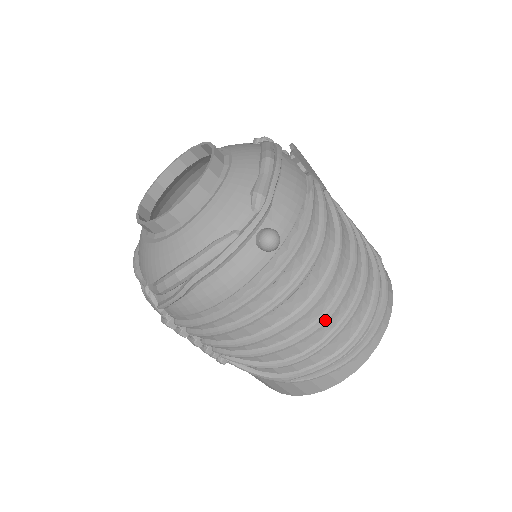
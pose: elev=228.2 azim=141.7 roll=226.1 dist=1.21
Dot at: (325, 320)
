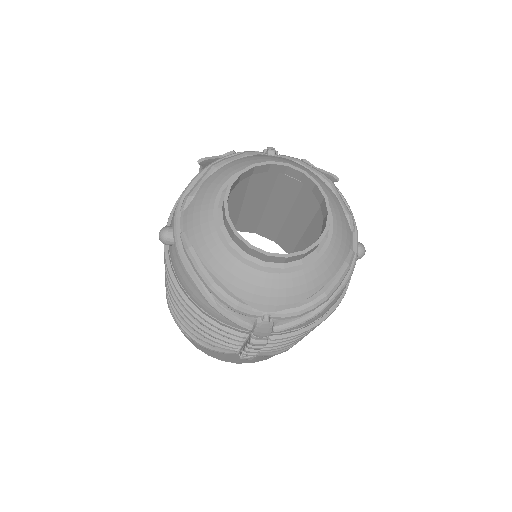
Dot at: occluded
